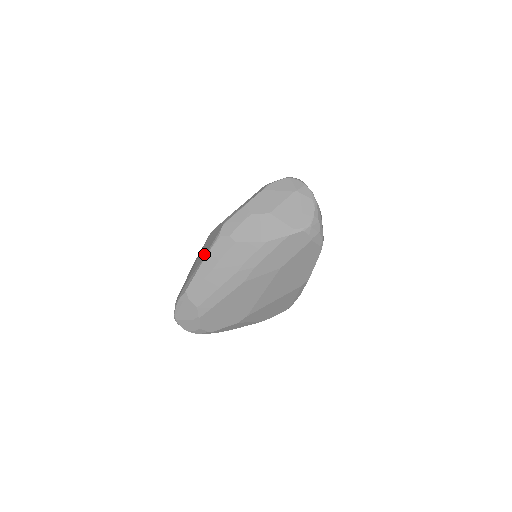
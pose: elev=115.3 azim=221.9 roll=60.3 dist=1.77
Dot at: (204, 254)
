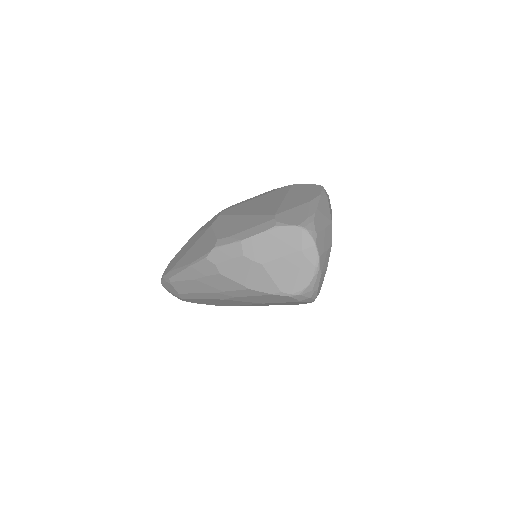
Dot at: (192, 259)
